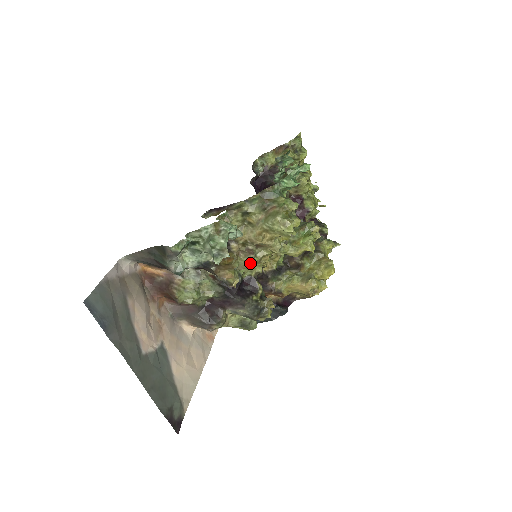
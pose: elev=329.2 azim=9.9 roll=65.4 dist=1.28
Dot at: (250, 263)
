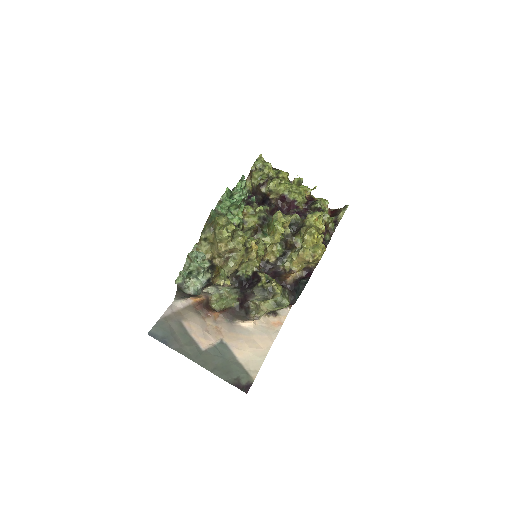
Dot at: (231, 266)
